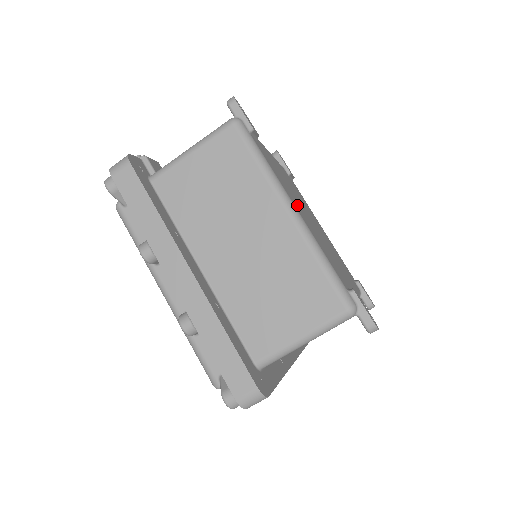
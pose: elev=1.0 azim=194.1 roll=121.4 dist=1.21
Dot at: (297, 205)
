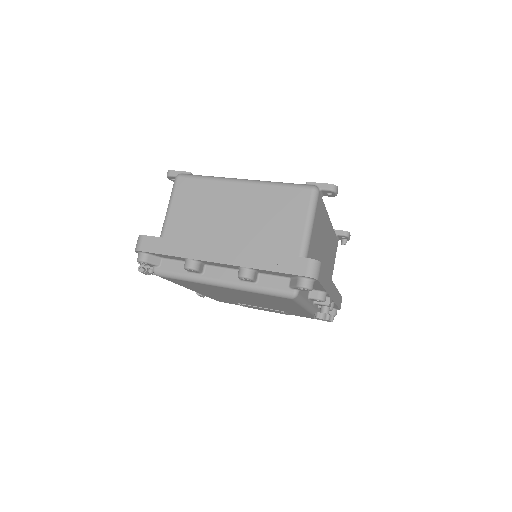
Dot at: occluded
